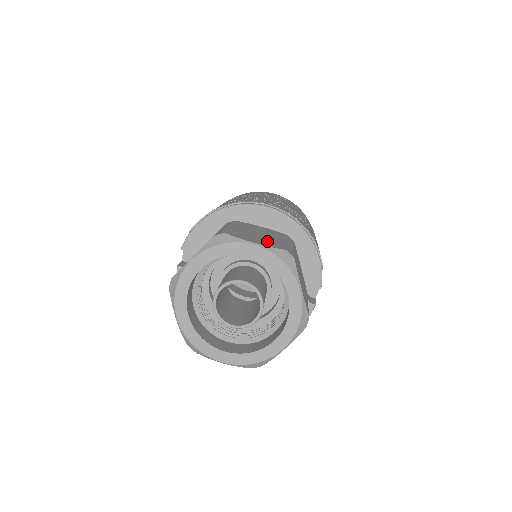
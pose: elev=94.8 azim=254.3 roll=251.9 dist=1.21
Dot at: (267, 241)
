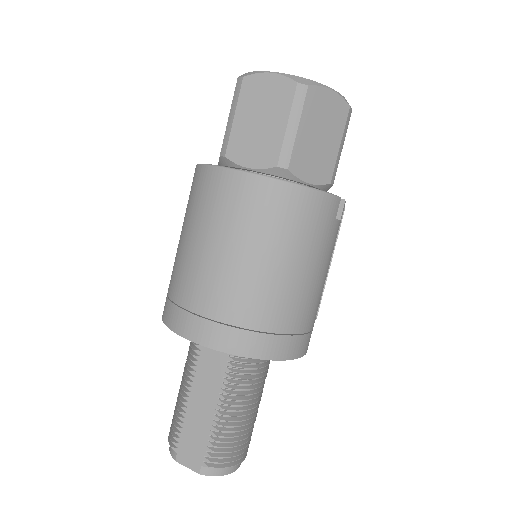
Dot at: occluded
